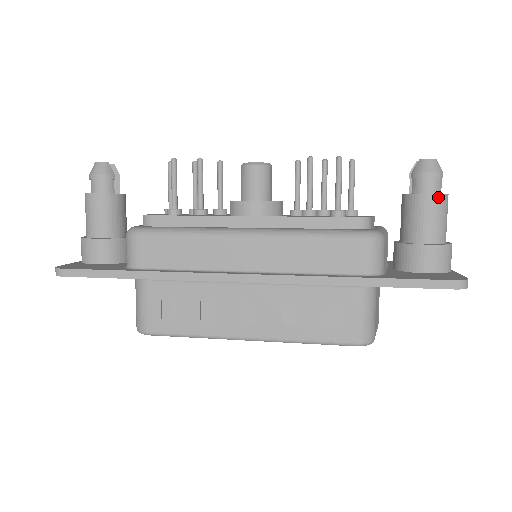
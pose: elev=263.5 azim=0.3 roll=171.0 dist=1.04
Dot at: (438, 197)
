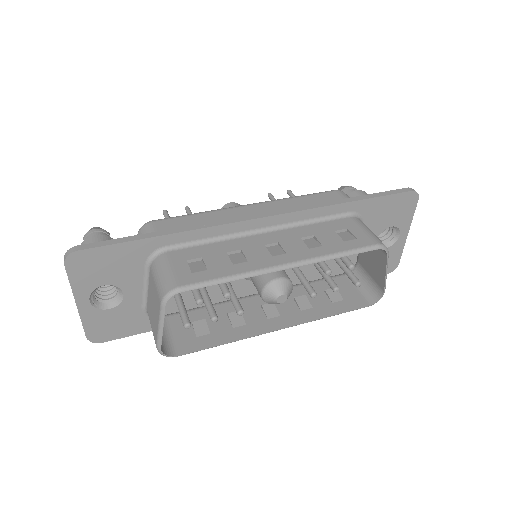
Dot at: (363, 192)
